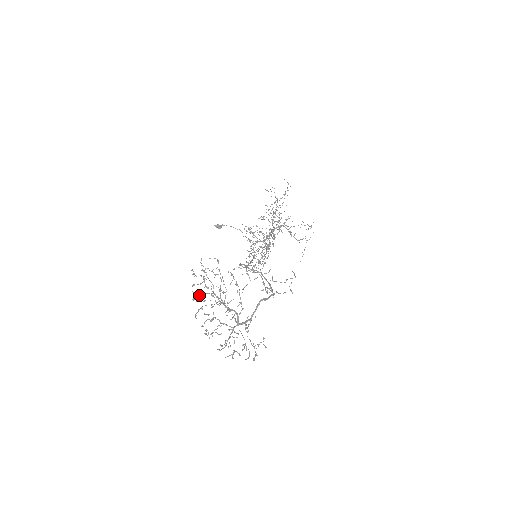
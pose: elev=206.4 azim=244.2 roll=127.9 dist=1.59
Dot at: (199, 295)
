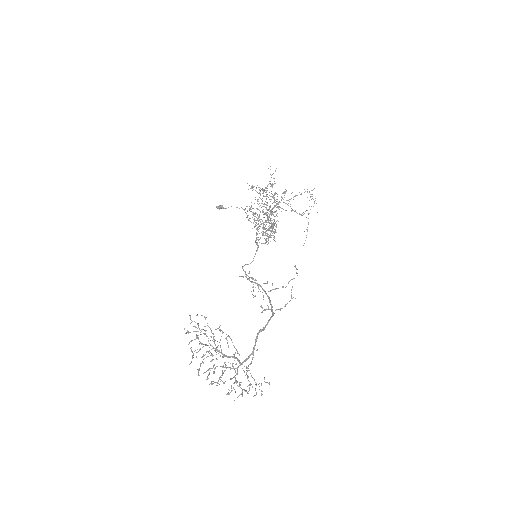
Dot at: (197, 352)
